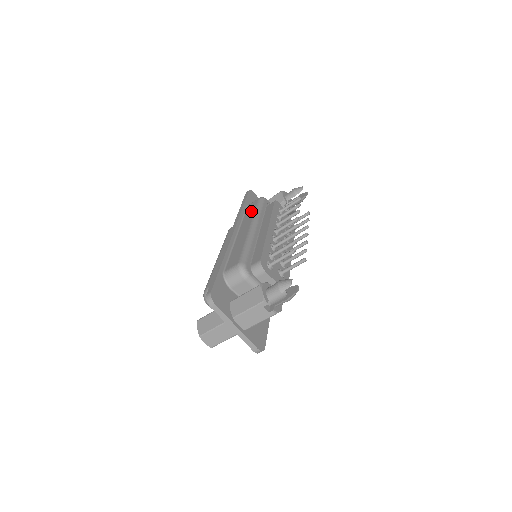
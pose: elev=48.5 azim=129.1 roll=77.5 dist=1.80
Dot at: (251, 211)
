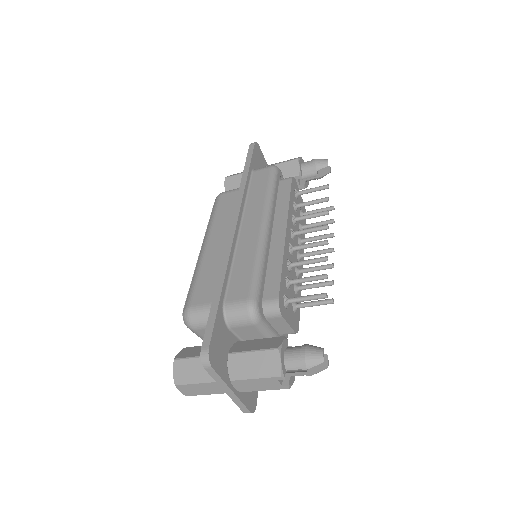
Dot at: (260, 189)
